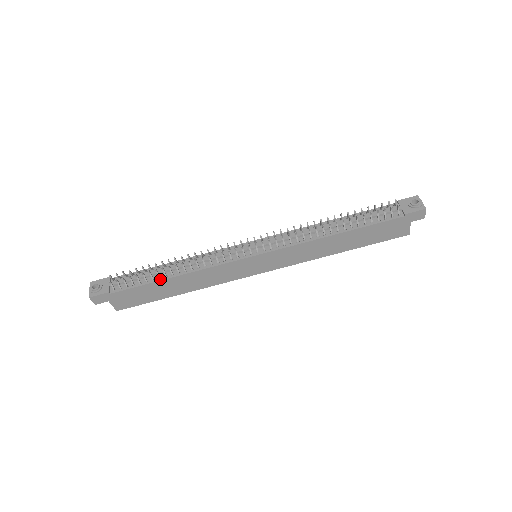
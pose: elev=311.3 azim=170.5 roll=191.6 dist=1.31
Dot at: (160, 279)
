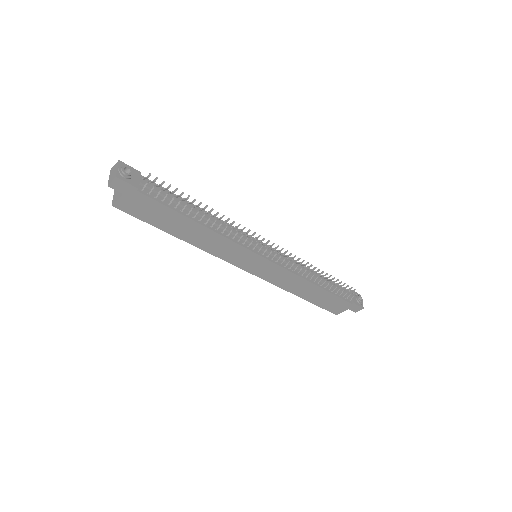
Dot at: (188, 216)
